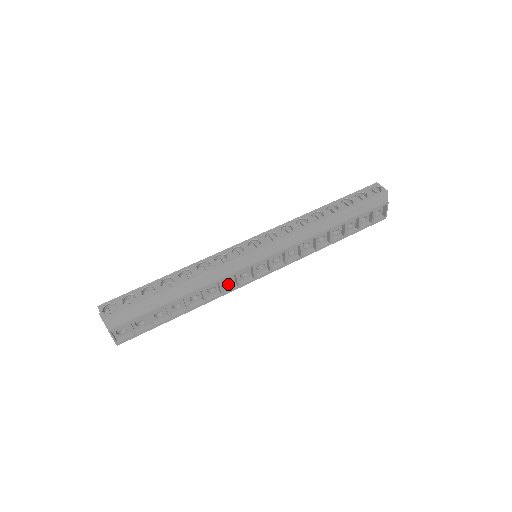
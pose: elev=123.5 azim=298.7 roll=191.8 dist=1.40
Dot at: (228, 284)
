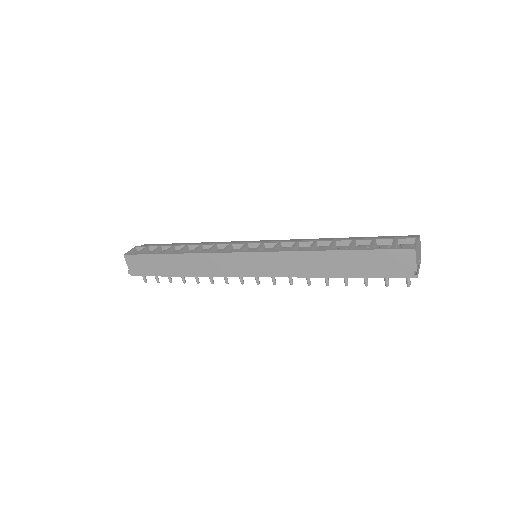
Dot at: occluded
